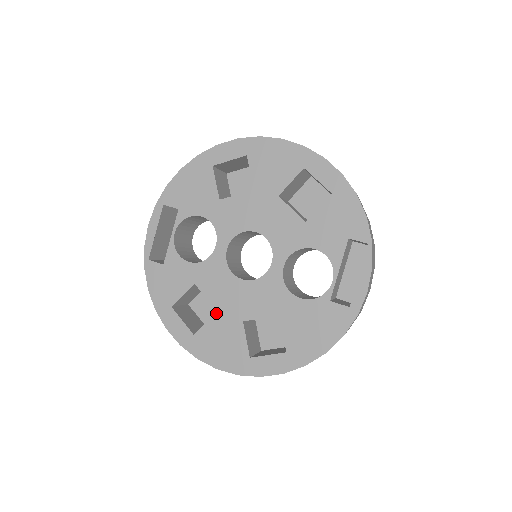
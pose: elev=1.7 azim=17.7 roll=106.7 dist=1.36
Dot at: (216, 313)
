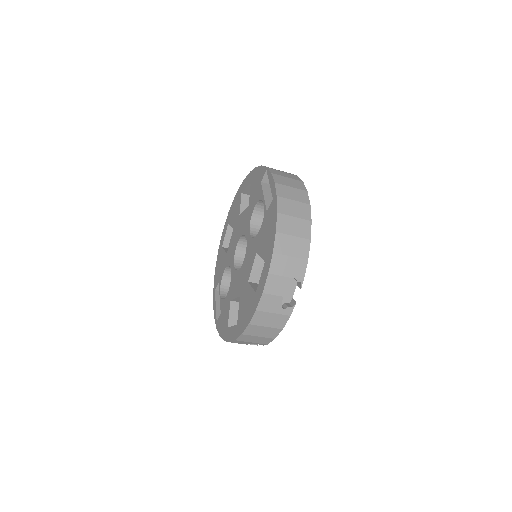
Dot at: (240, 298)
